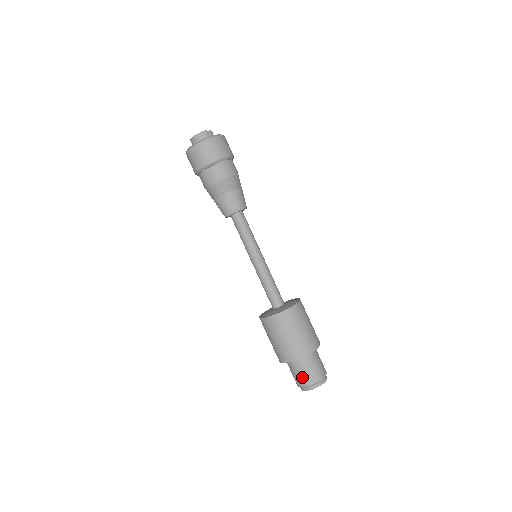
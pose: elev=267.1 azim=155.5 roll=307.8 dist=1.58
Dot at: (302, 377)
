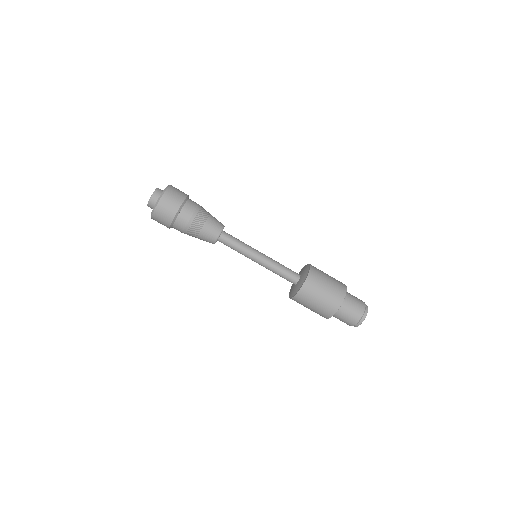
Dot at: (355, 311)
